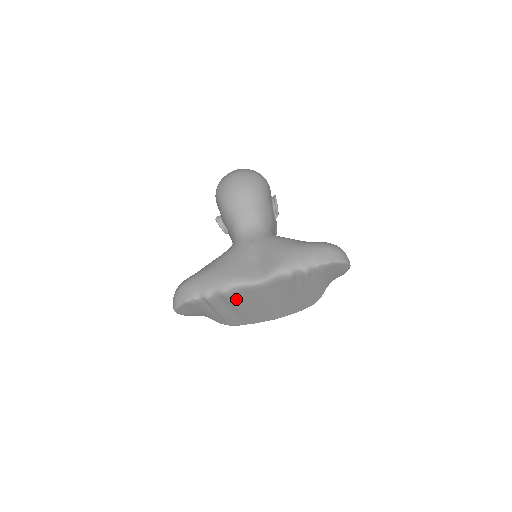
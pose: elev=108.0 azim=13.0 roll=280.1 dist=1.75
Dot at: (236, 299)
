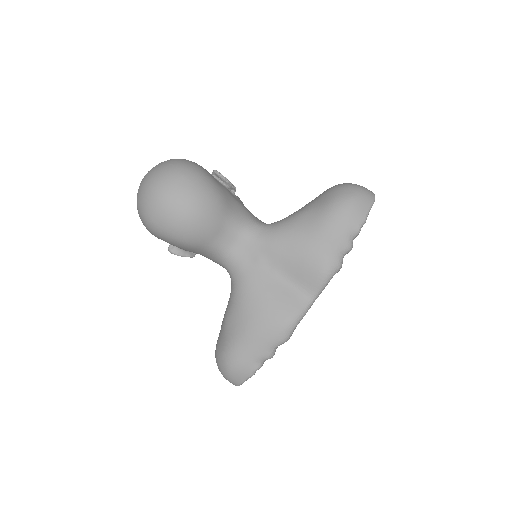
Dot at: occluded
